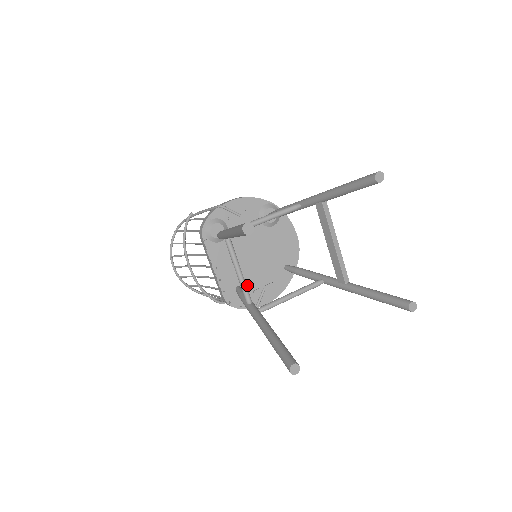
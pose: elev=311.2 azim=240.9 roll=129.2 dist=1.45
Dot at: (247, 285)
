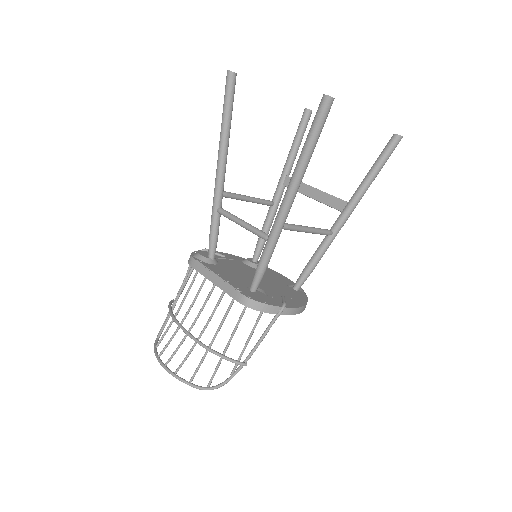
Dot at: (261, 292)
